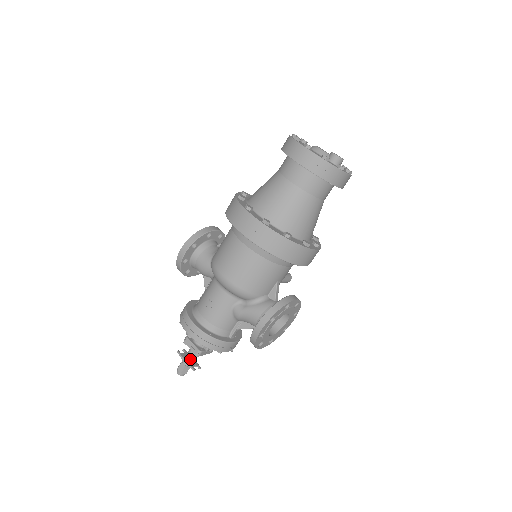
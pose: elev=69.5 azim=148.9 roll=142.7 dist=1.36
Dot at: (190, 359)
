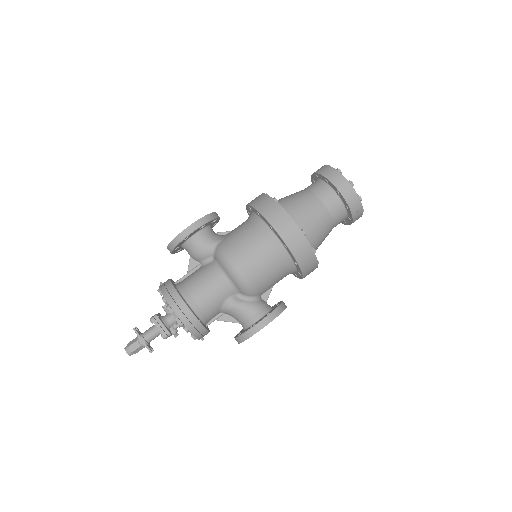
Dot at: (149, 339)
